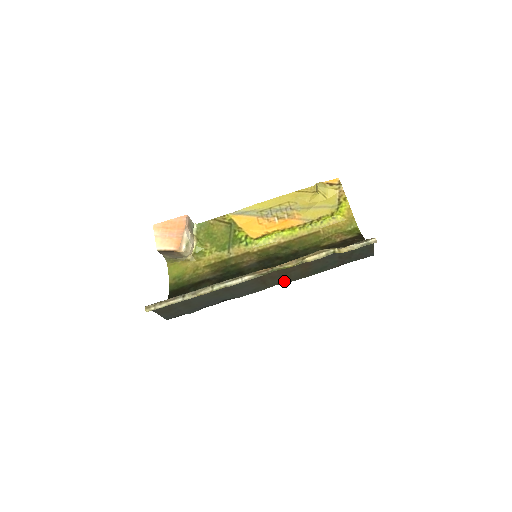
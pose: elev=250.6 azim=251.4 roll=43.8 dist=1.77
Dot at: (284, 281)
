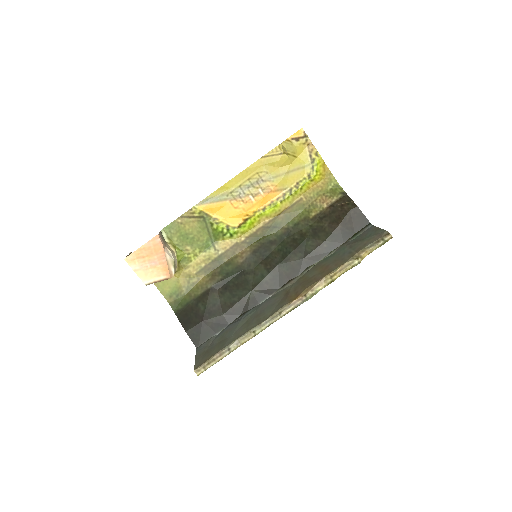
Dot at: (299, 279)
